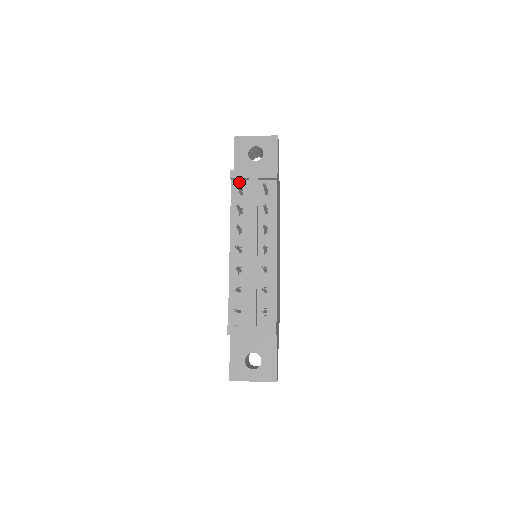
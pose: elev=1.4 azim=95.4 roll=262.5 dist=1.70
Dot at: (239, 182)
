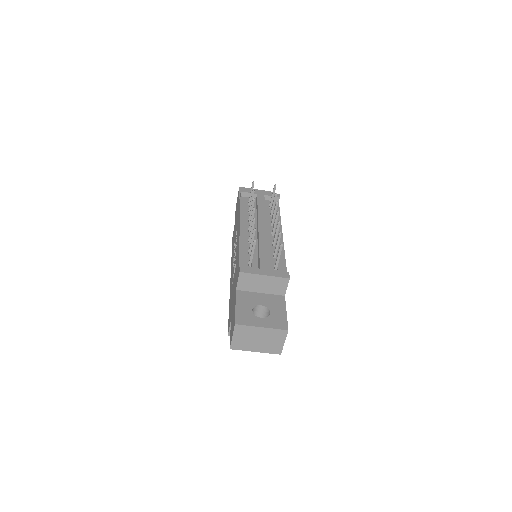
Dot at: (247, 198)
